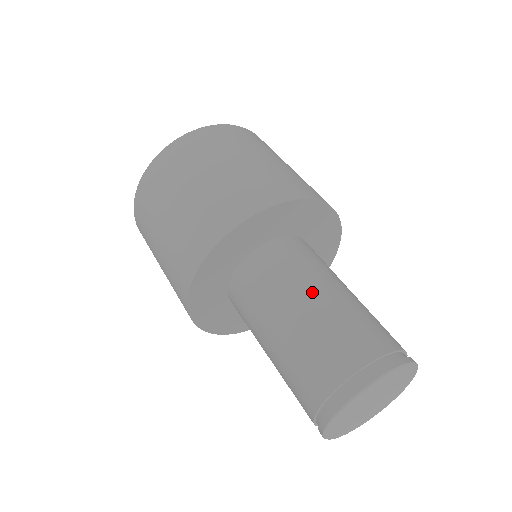
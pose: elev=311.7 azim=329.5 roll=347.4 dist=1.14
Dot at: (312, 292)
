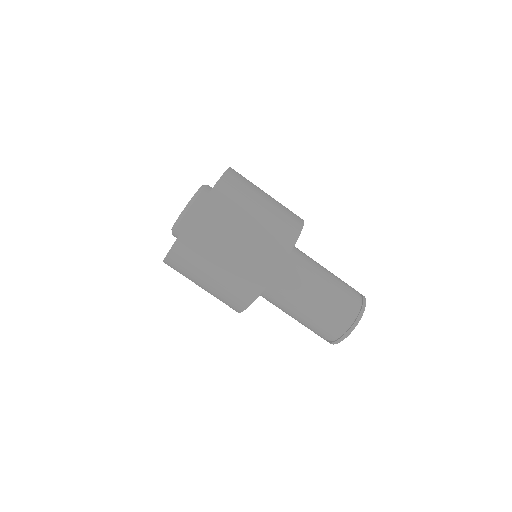
Dot at: (312, 293)
